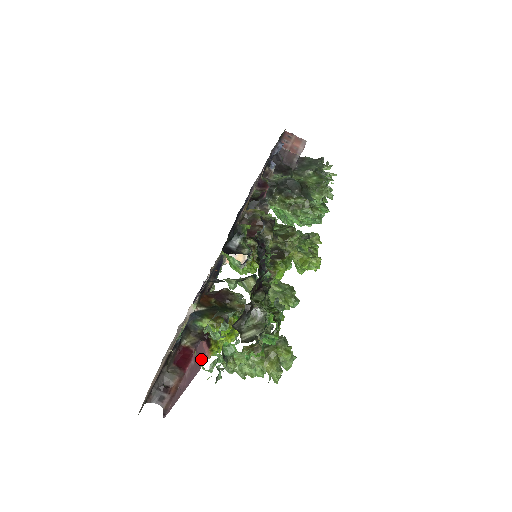
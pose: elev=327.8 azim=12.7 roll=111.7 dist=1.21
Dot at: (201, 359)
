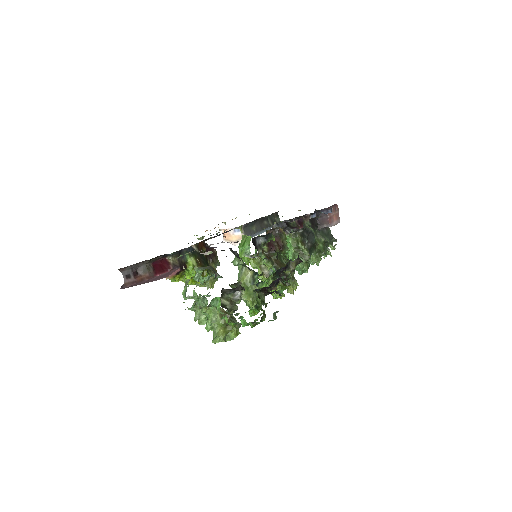
Dot at: (165, 276)
